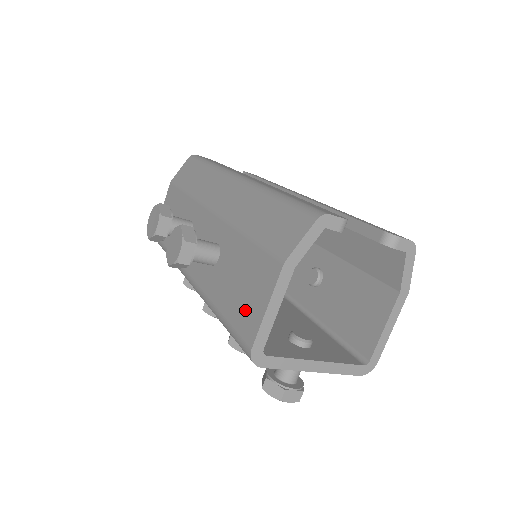
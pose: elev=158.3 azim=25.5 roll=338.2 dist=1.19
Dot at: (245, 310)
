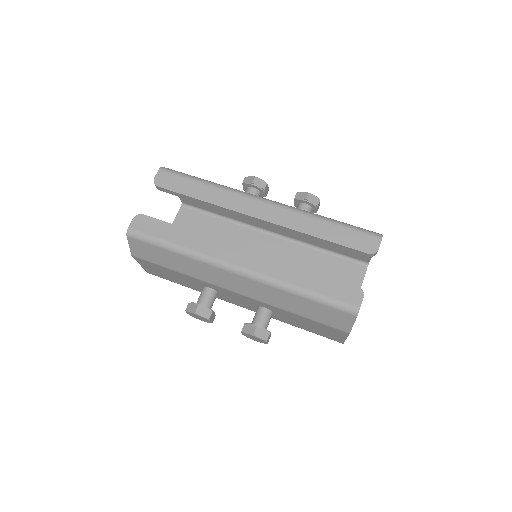
Dot at: (325, 335)
